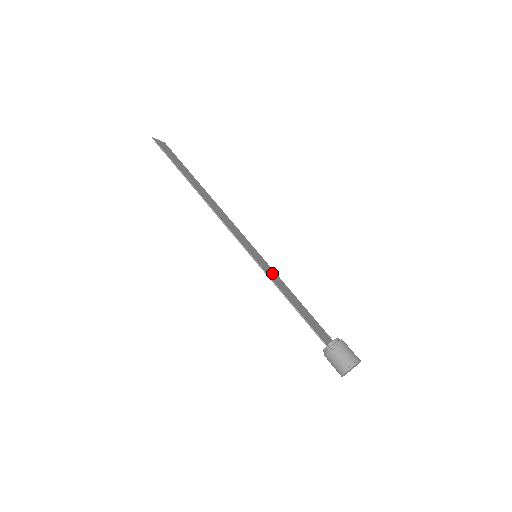
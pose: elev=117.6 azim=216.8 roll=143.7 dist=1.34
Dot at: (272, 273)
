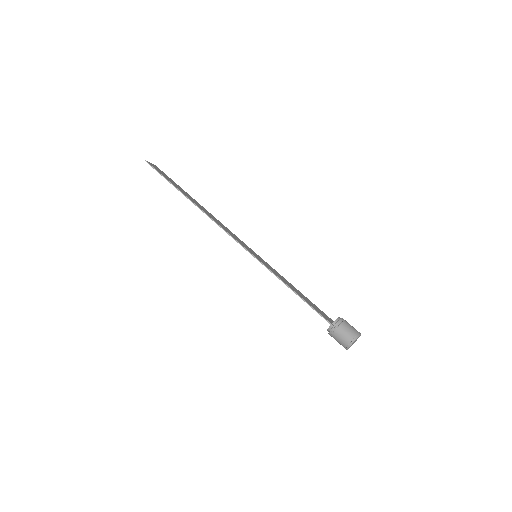
Dot at: (272, 269)
